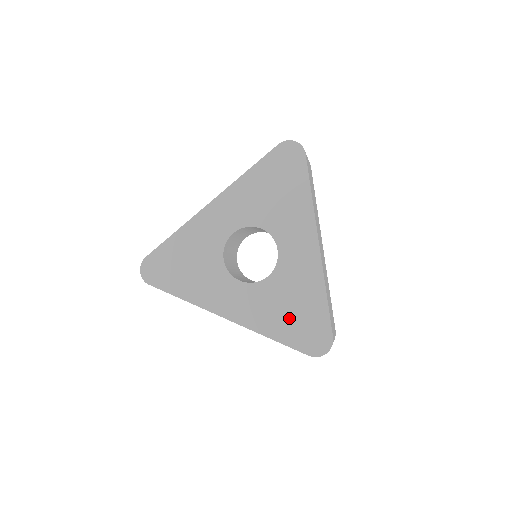
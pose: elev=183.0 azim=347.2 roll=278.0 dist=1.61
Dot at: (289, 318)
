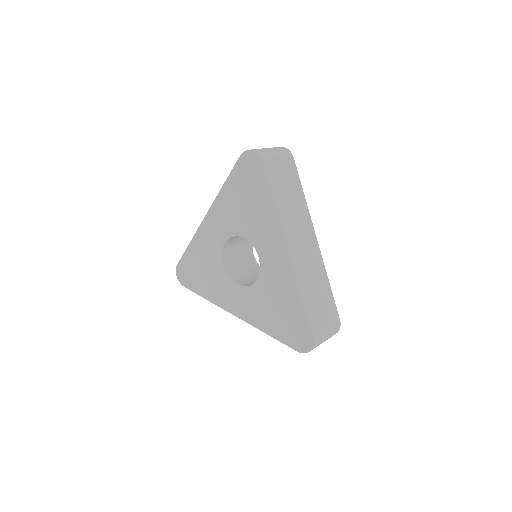
Dot at: (277, 318)
